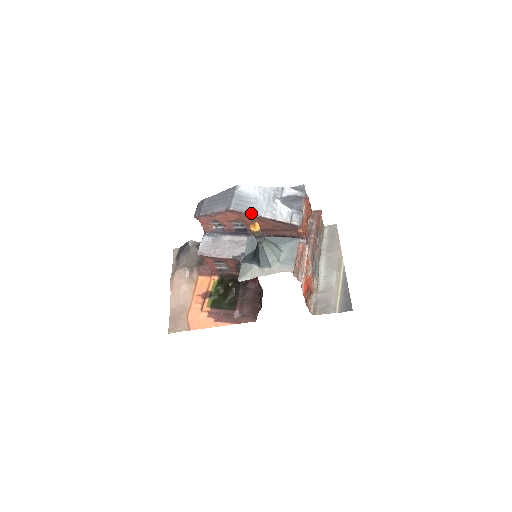
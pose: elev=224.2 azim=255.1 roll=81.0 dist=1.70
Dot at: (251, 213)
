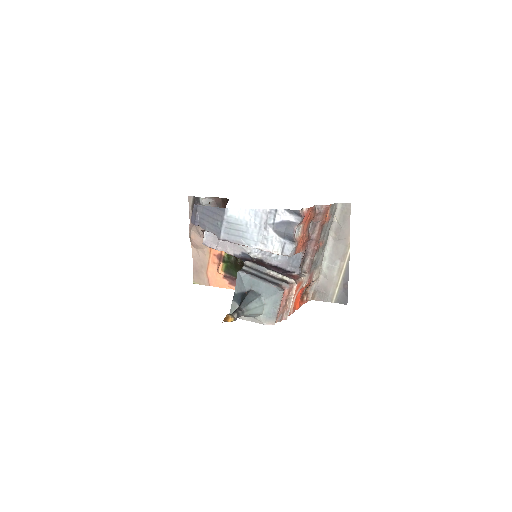
Dot at: (241, 244)
